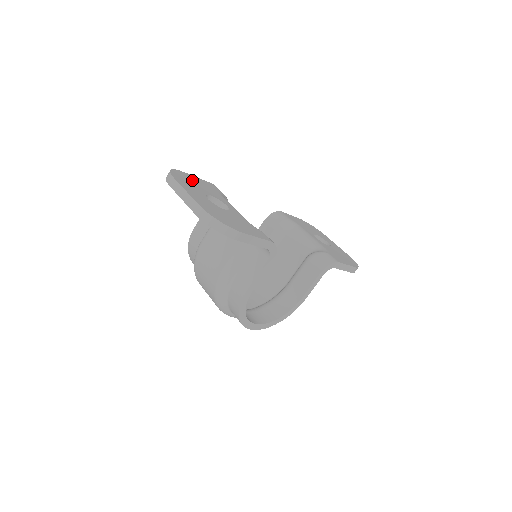
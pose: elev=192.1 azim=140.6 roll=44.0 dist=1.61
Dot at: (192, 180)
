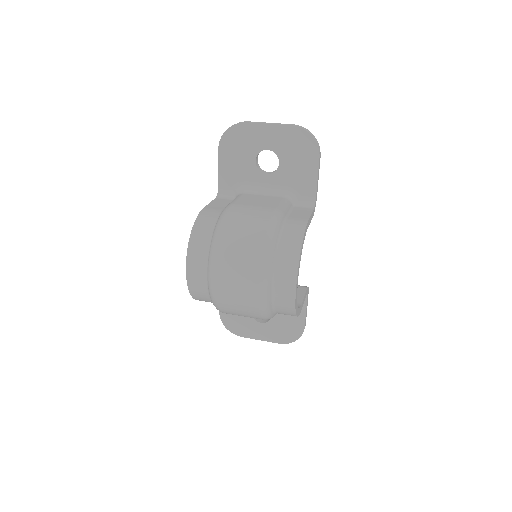
Dot at: occluded
